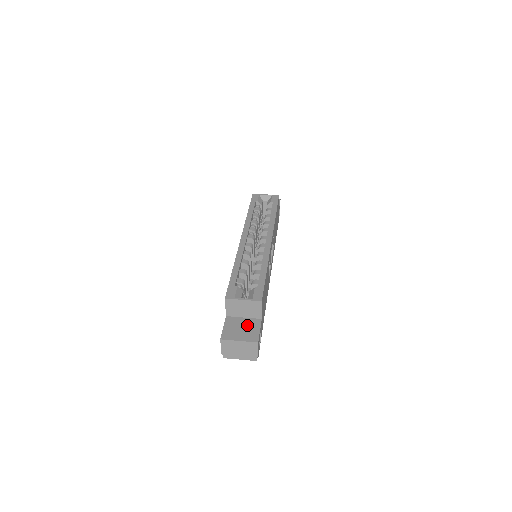
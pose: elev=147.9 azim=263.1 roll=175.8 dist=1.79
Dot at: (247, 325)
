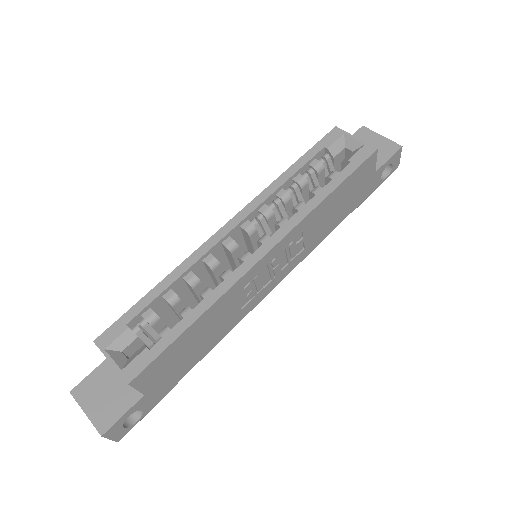
Dot at: (117, 392)
